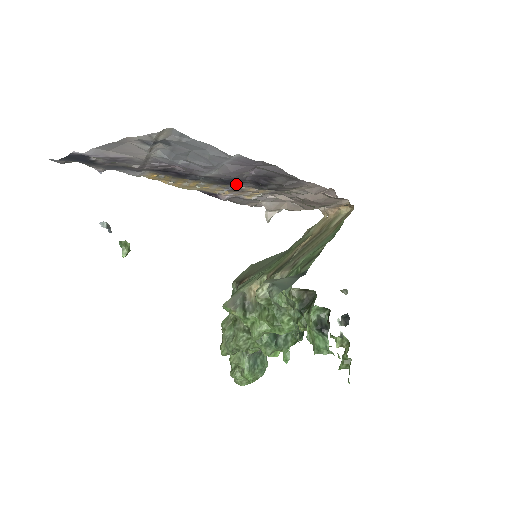
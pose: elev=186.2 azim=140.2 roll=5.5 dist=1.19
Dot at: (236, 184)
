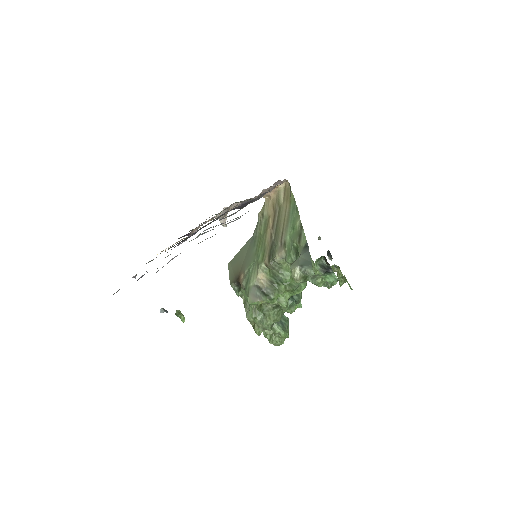
Dot at: (217, 219)
